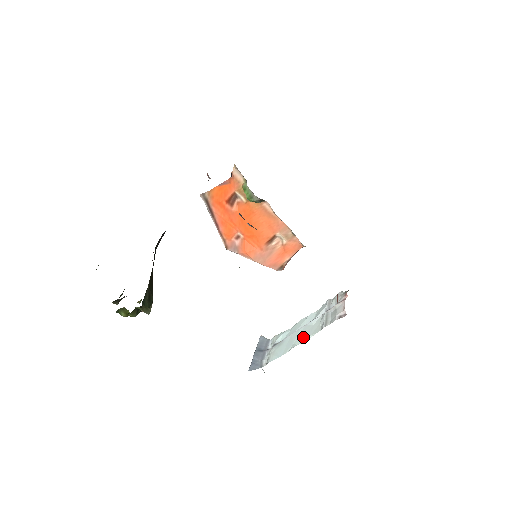
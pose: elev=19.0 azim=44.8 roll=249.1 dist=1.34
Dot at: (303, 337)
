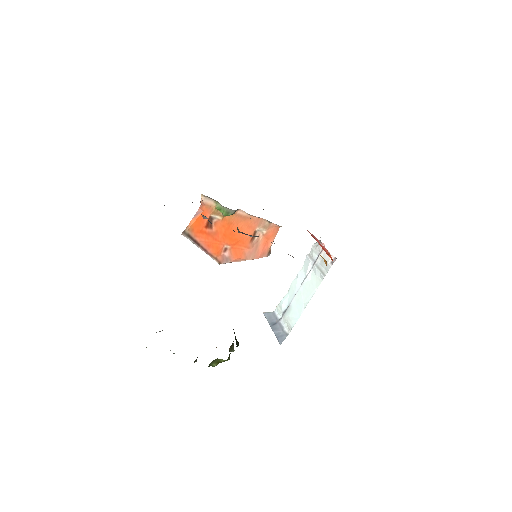
Dot at: (309, 293)
